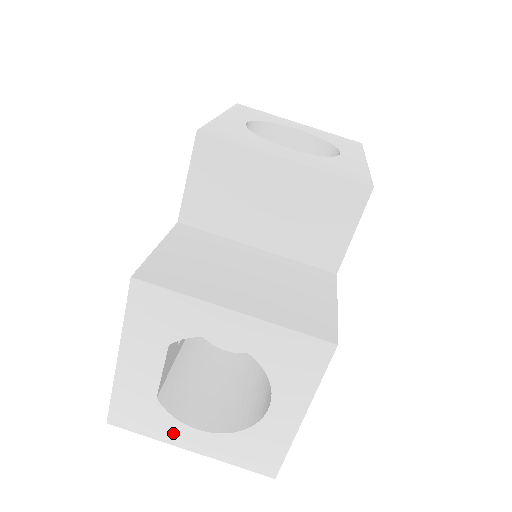
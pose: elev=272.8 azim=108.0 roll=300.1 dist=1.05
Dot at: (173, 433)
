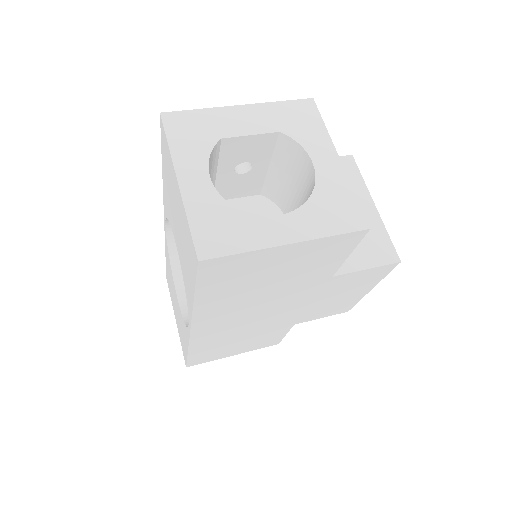
Dot at: (190, 161)
